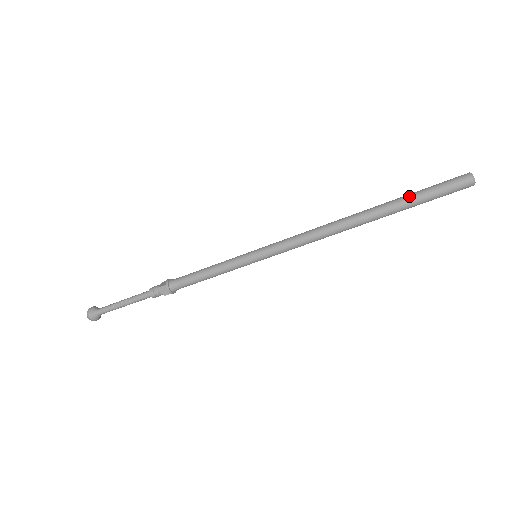
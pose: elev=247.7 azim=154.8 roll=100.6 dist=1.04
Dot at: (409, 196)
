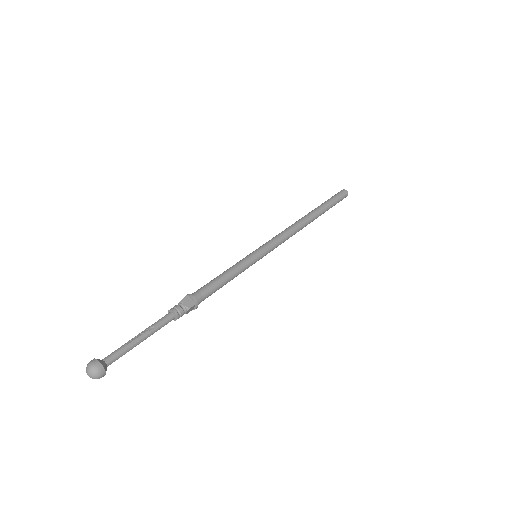
Dot at: (324, 202)
